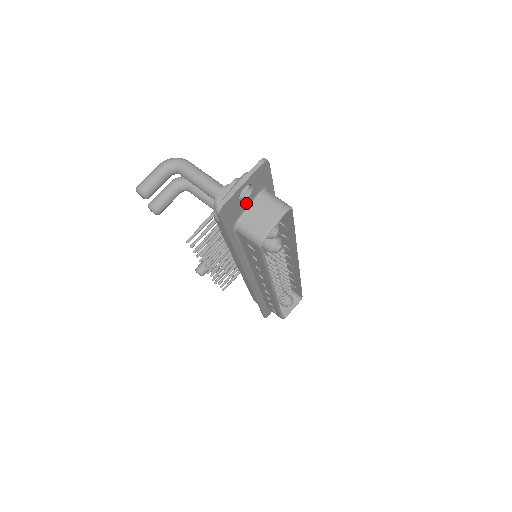
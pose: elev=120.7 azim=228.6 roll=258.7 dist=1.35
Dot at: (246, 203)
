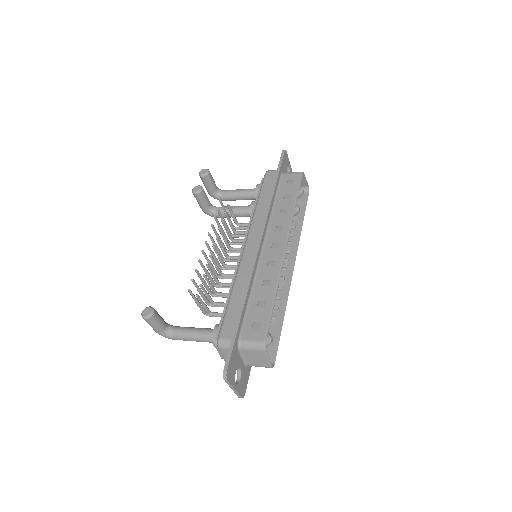
Dot at: occluded
